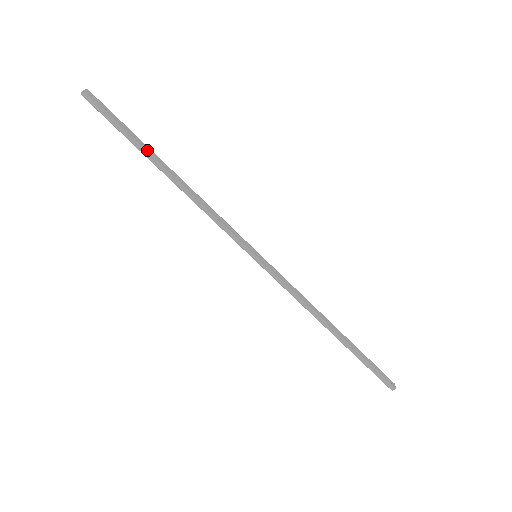
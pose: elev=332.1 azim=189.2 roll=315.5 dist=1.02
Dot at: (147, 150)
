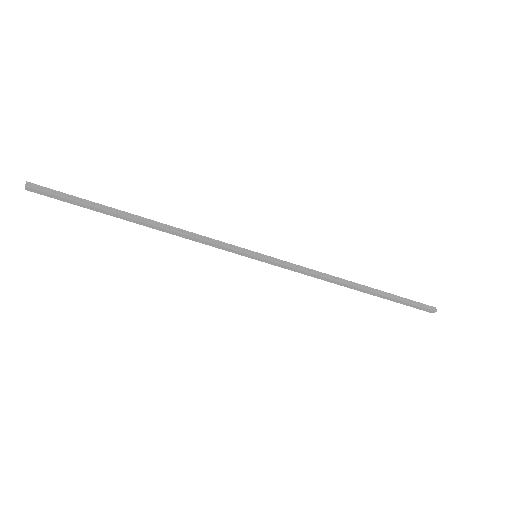
Dot at: (111, 208)
